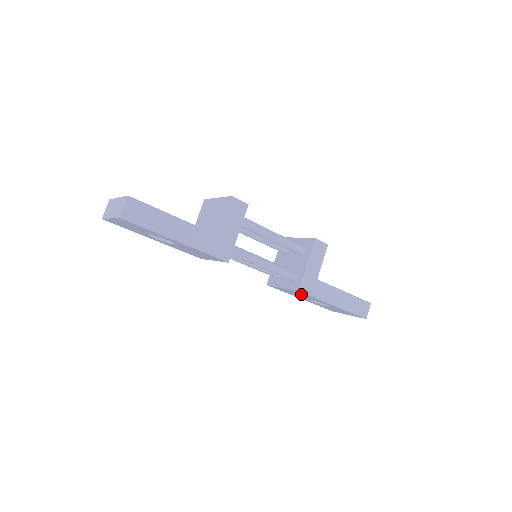
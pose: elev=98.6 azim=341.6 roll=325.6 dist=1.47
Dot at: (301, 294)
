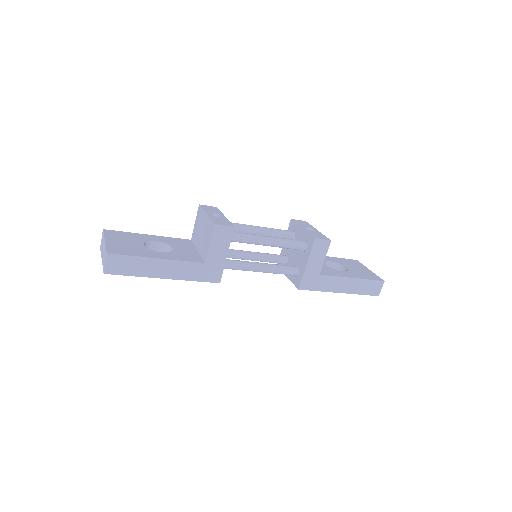
Dot at: occluded
